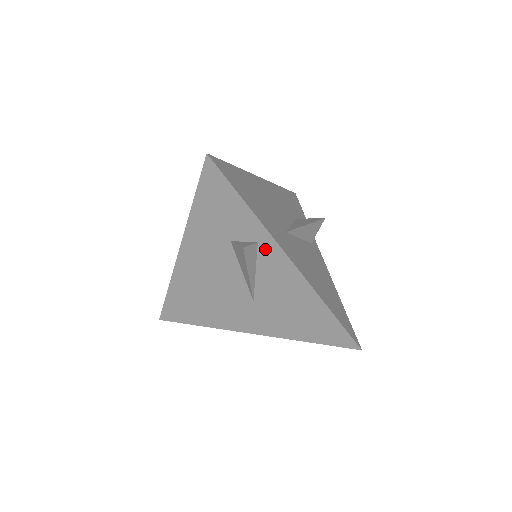
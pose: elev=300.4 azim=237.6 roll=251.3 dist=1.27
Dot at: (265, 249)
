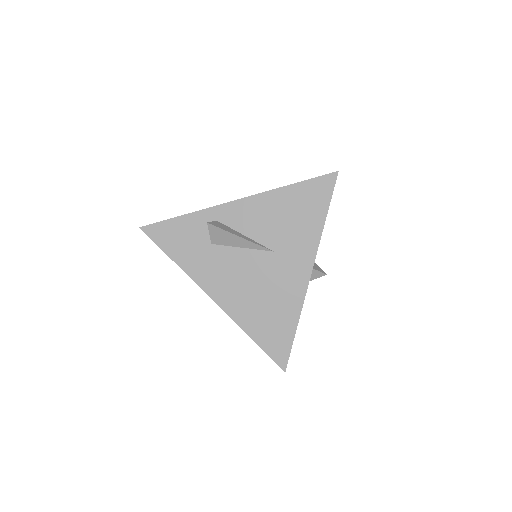
Dot at: (224, 217)
